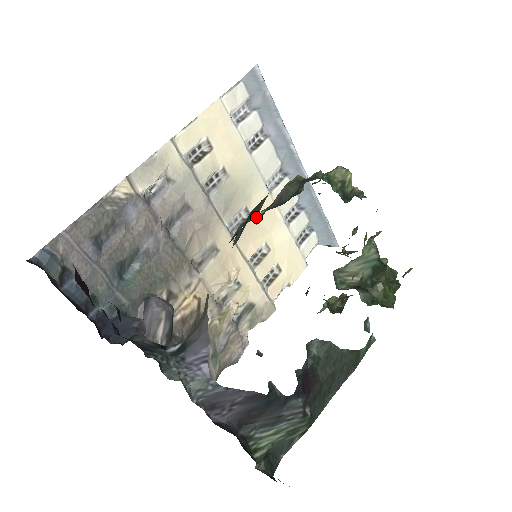
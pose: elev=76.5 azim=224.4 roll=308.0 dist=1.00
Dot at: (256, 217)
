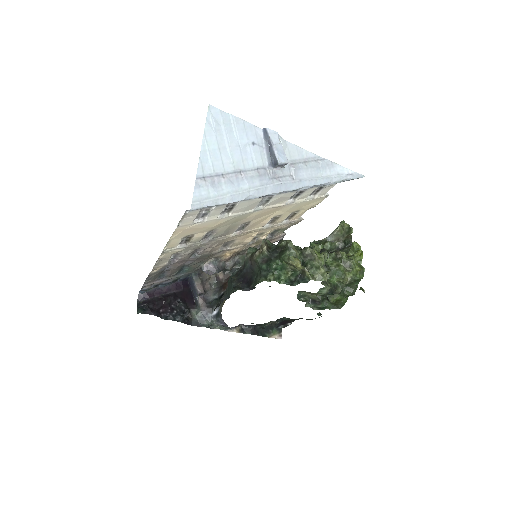
Dot at: (257, 218)
